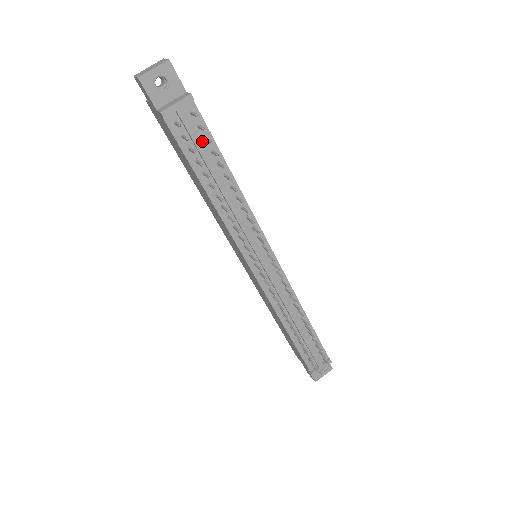
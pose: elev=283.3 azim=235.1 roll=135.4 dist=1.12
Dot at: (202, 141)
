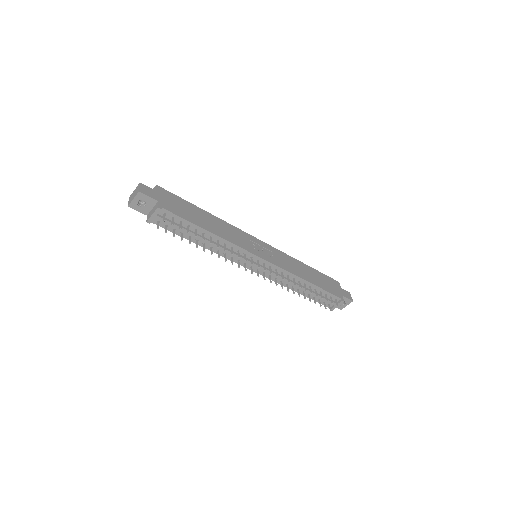
Dot at: (179, 223)
